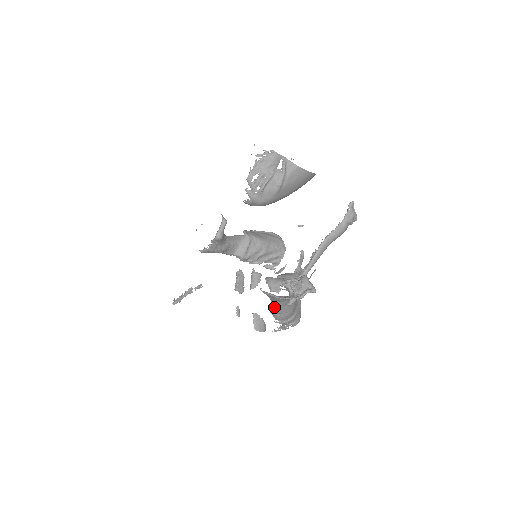
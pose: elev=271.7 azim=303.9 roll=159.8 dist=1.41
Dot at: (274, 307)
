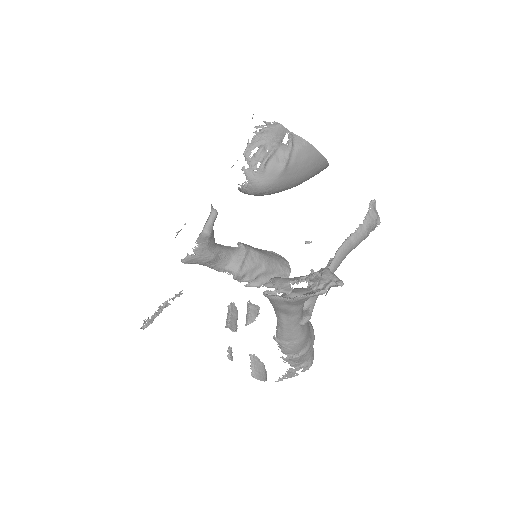
Dot at: (281, 328)
